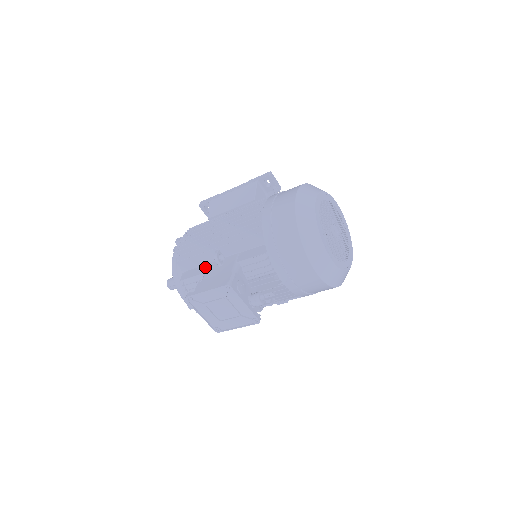
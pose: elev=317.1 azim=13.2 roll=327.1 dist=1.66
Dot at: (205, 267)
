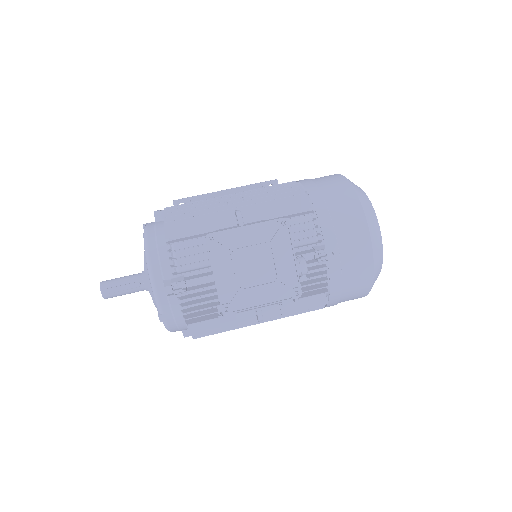
Dot at: occluded
